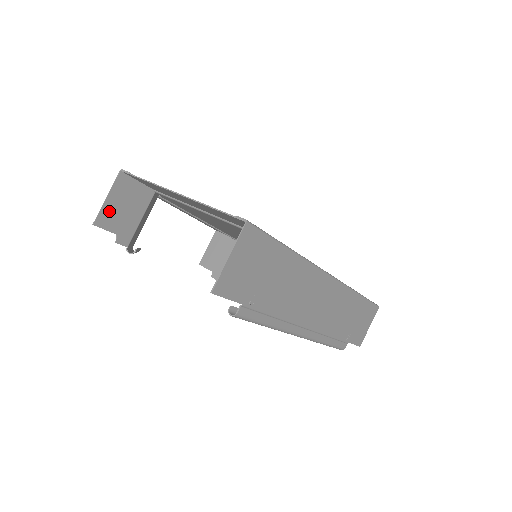
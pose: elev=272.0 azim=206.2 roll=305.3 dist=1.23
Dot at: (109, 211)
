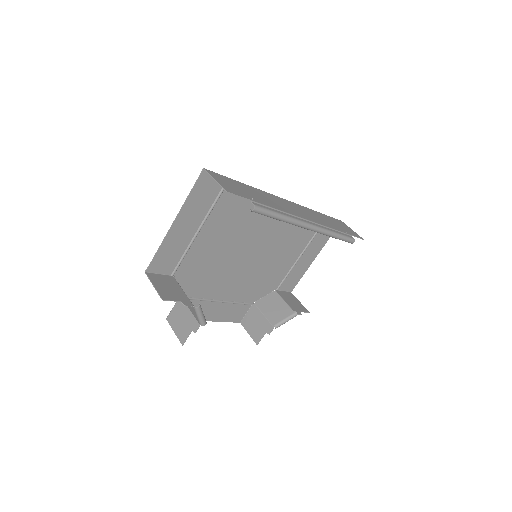
Dot at: (162, 292)
